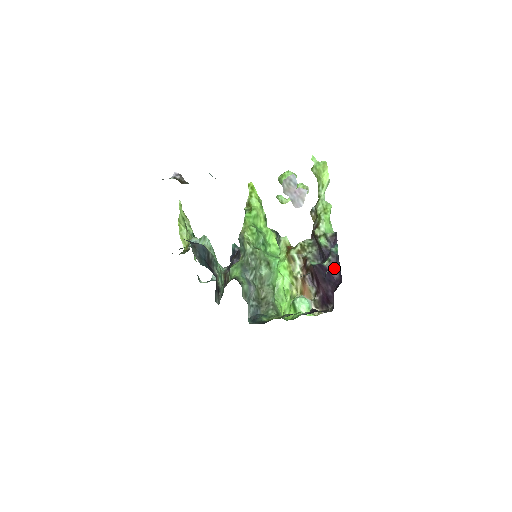
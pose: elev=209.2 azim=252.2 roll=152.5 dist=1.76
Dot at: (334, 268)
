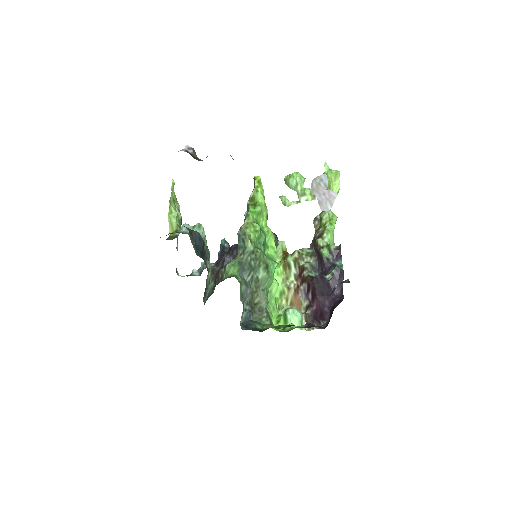
Dot at: (347, 282)
